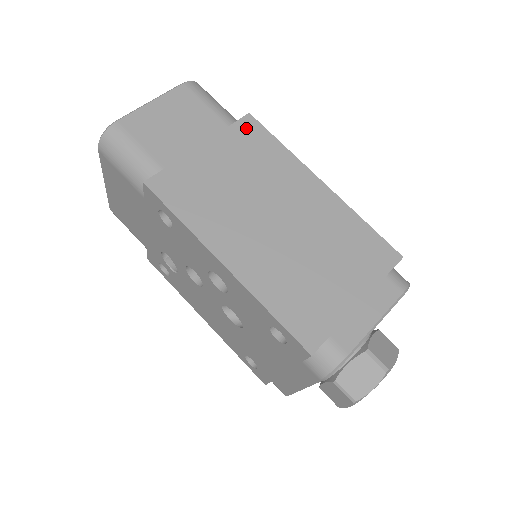
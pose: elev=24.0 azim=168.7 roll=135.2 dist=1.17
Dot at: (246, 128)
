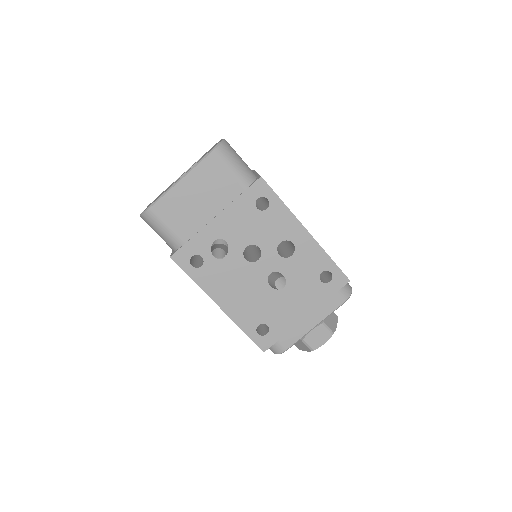
Dot at: occluded
